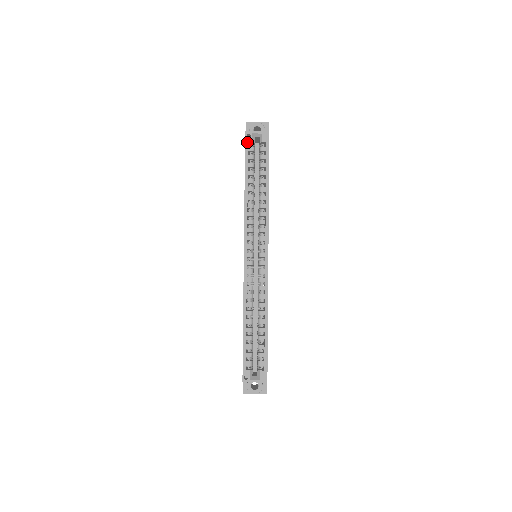
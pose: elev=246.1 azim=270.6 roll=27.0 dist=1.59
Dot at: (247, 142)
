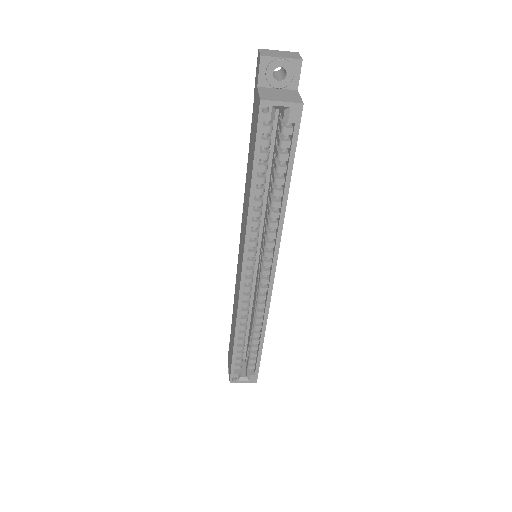
Dot at: (261, 120)
